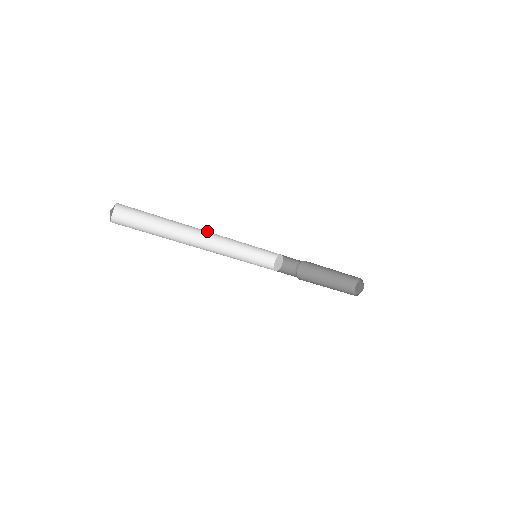
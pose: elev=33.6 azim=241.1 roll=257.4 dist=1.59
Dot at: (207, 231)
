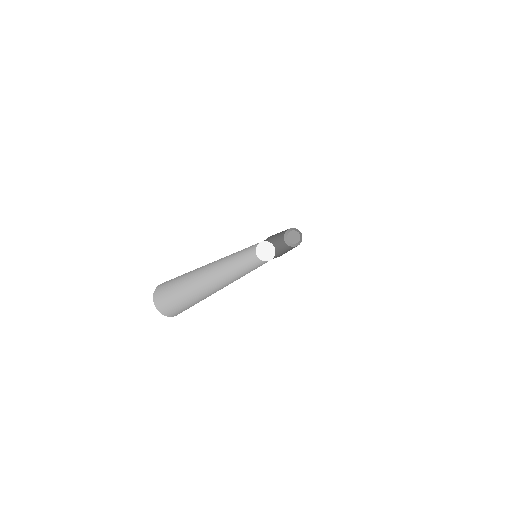
Dot at: occluded
